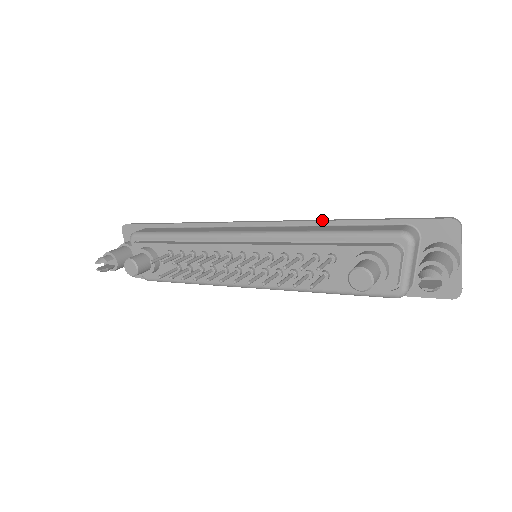
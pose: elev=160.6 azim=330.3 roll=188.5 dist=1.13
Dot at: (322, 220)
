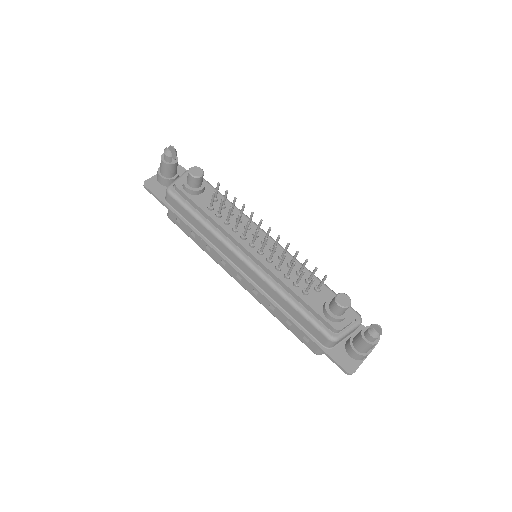
Dot at: occluded
